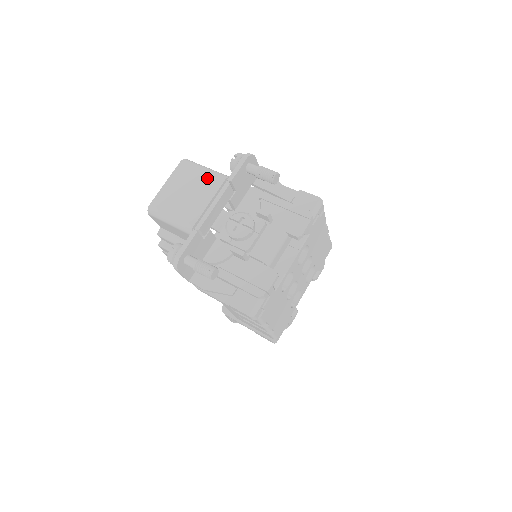
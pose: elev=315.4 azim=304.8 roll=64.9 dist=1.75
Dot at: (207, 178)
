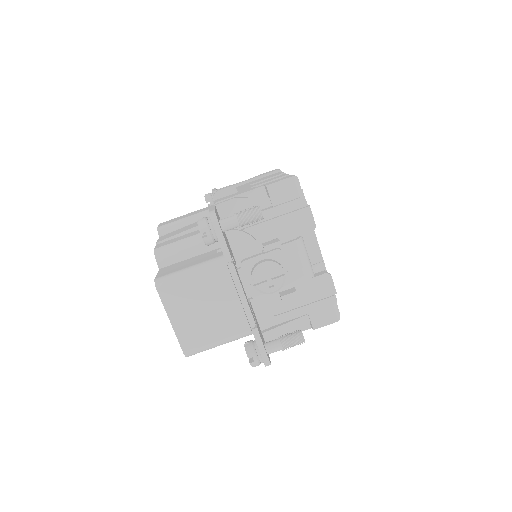
Dot at: (207, 281)
